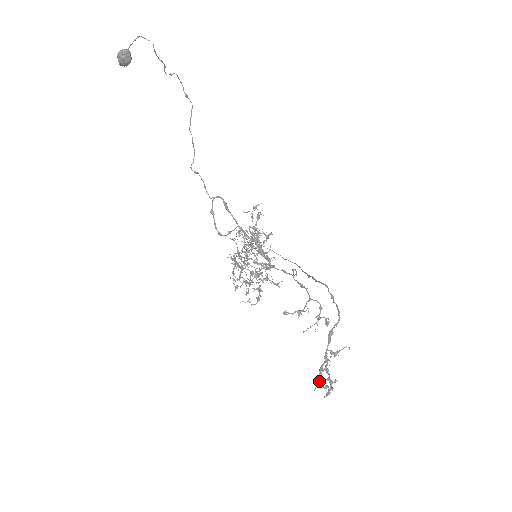
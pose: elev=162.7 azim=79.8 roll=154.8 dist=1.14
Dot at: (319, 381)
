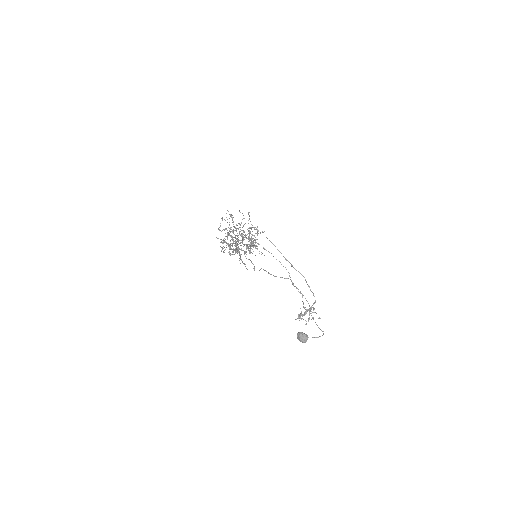
Dot at: occluded
